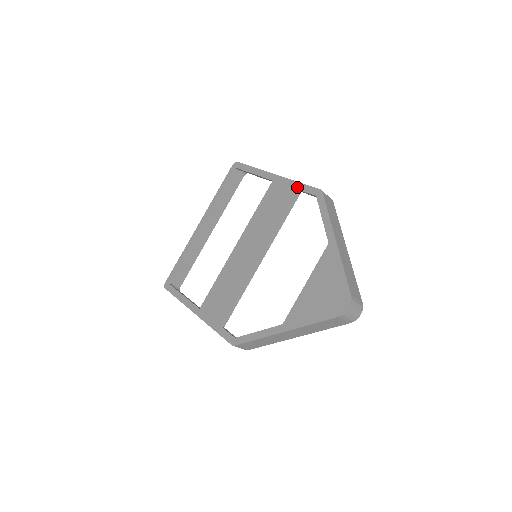
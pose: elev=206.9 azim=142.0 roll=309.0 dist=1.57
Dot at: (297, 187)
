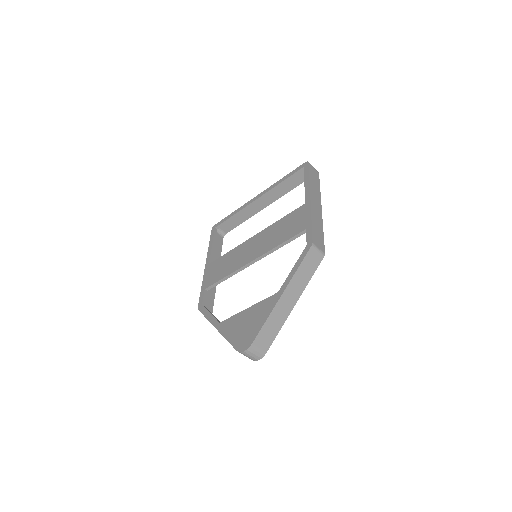
Dot at: (307, 225)
